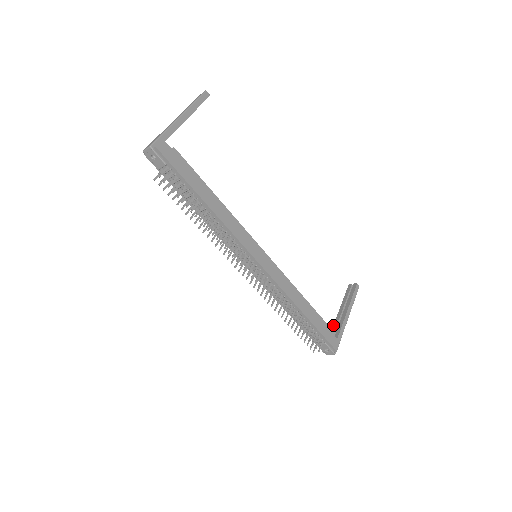
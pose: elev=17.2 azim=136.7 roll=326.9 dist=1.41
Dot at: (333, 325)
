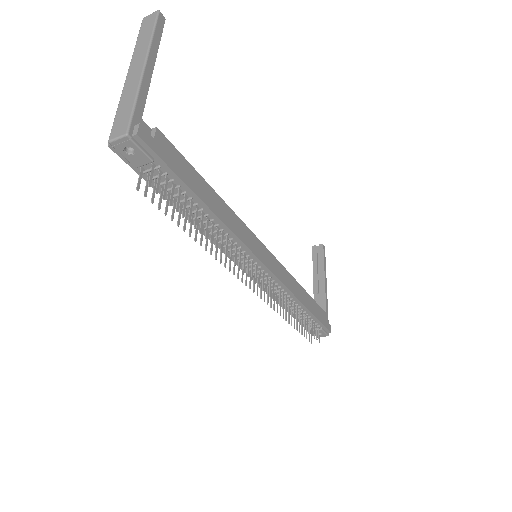
Dot at: occluded
